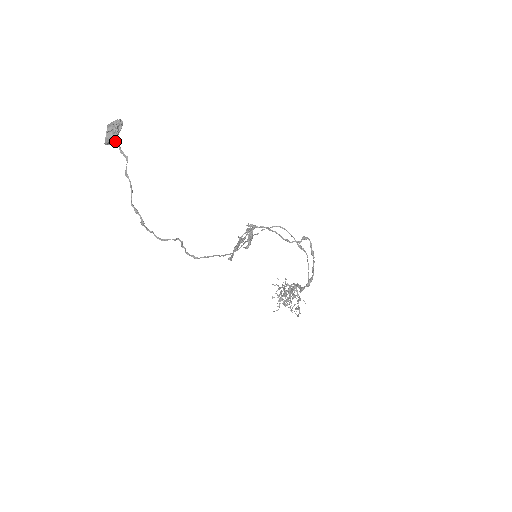
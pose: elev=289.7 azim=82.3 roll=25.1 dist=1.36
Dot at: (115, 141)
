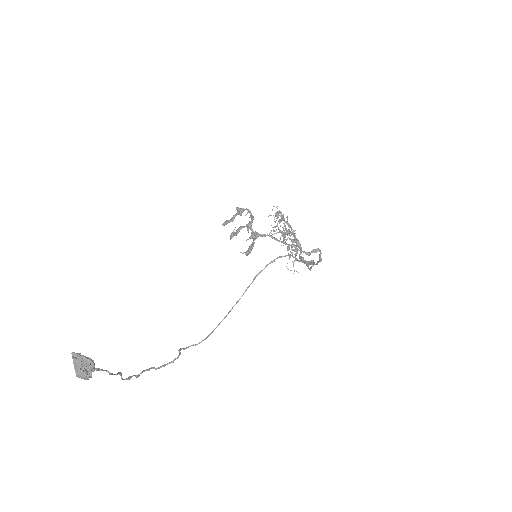
Dot at: occluded
